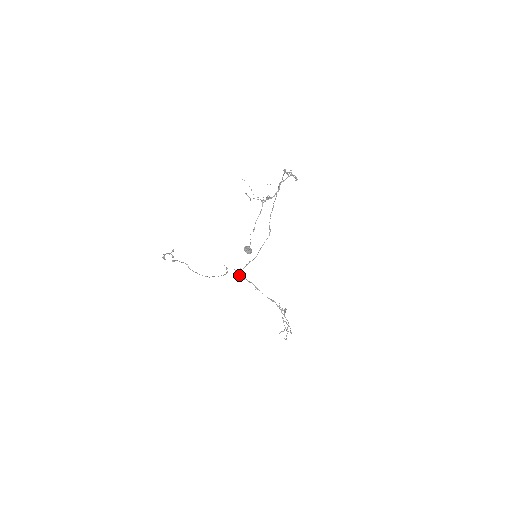
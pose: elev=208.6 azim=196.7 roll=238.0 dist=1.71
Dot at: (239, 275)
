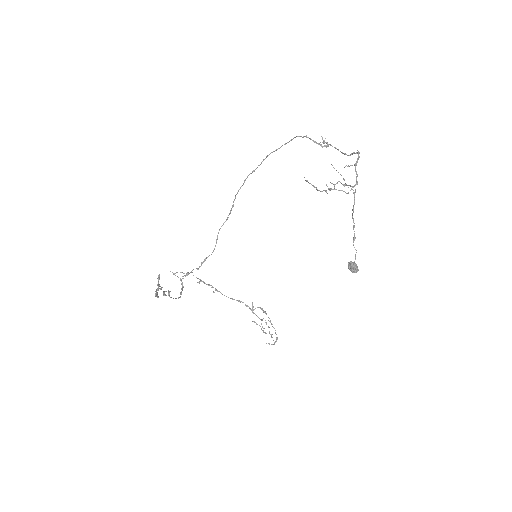
Dot at: occluded
